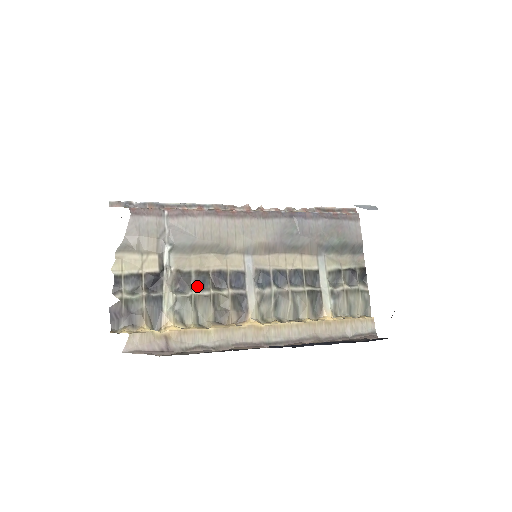
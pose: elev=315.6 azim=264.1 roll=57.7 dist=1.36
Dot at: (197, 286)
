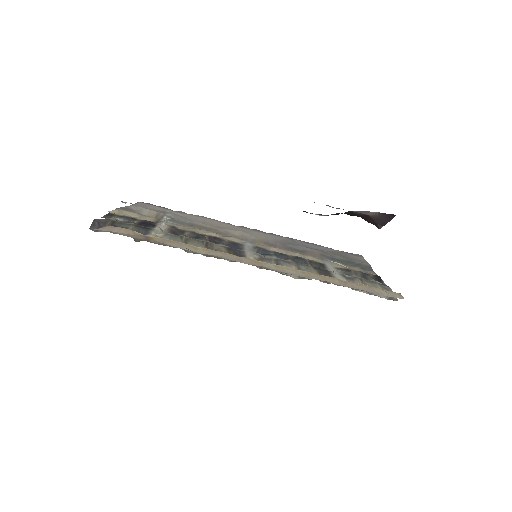
Dot at: (190, 237)
